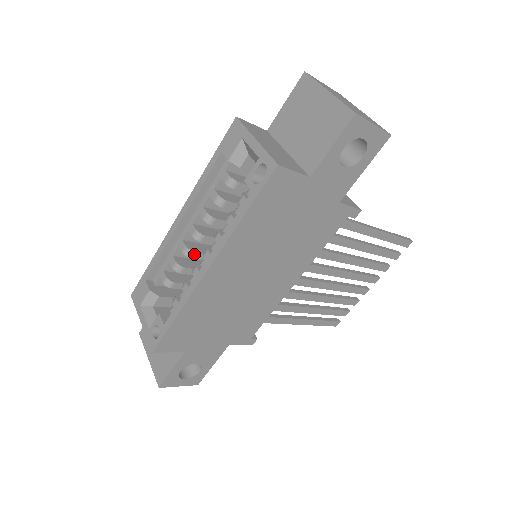
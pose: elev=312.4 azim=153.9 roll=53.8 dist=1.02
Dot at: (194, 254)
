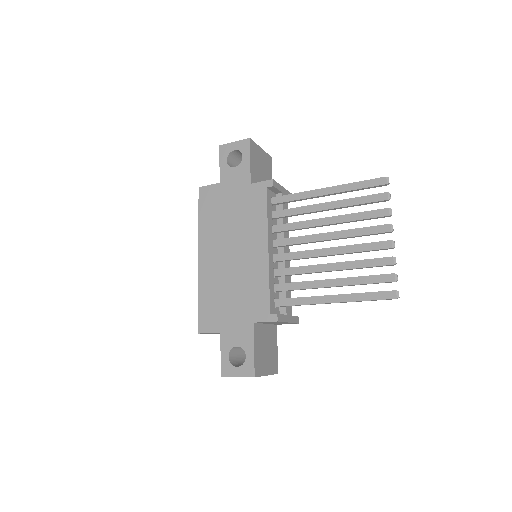
Dot at: occluded
